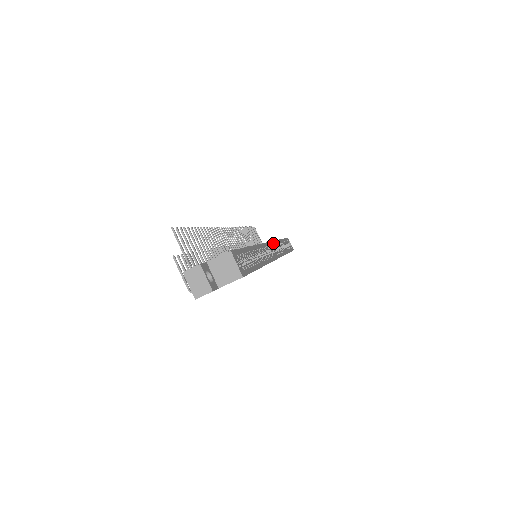
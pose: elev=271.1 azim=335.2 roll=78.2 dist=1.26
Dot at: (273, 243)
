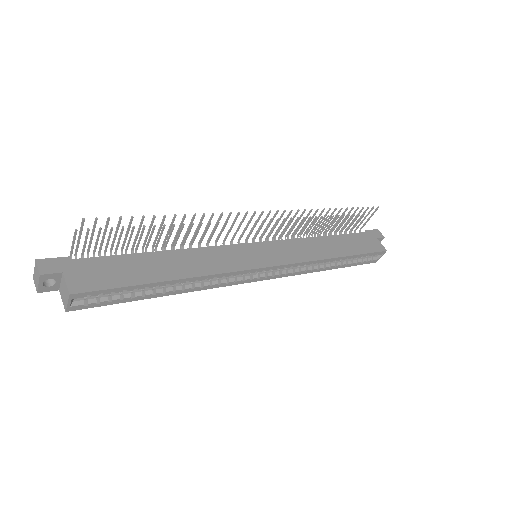
Dot at: (285, 266)
